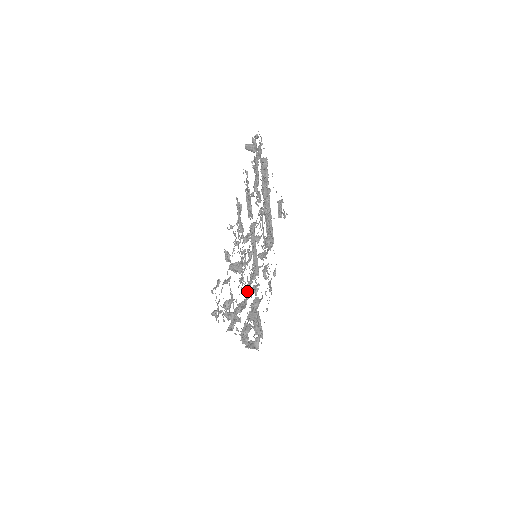
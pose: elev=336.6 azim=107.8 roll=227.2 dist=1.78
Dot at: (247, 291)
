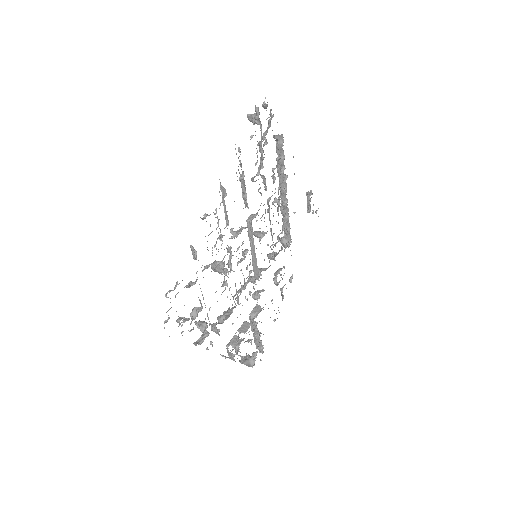
Dot at: (236, 298)
